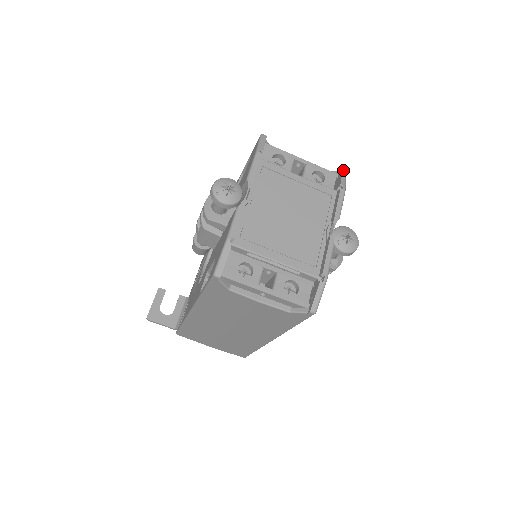
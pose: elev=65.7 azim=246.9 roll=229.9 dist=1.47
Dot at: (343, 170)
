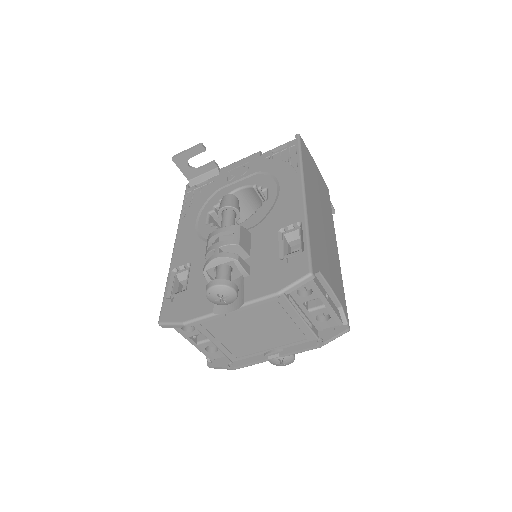
Dot at: (347, 331)
